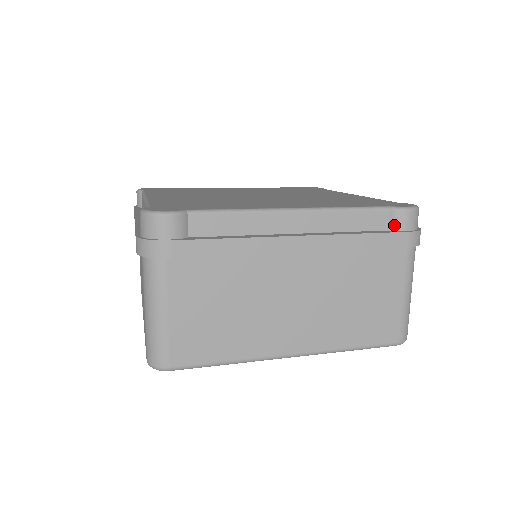
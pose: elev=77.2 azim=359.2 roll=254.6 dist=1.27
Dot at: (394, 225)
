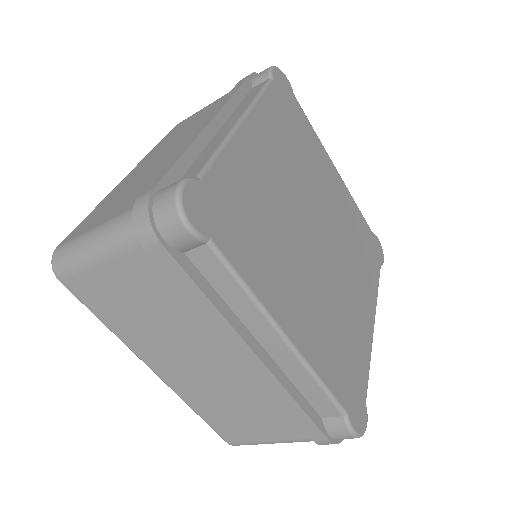
Dot at: (330, 424)
